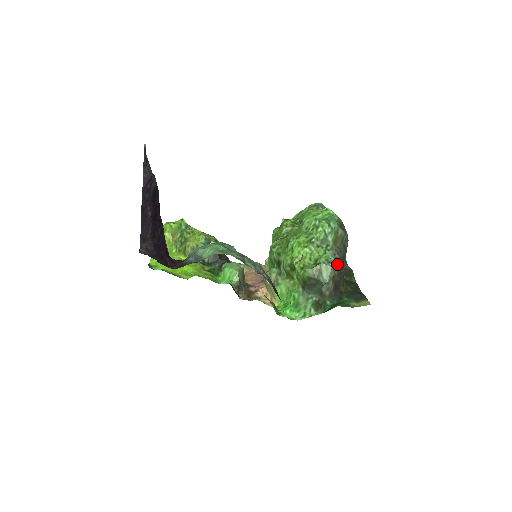
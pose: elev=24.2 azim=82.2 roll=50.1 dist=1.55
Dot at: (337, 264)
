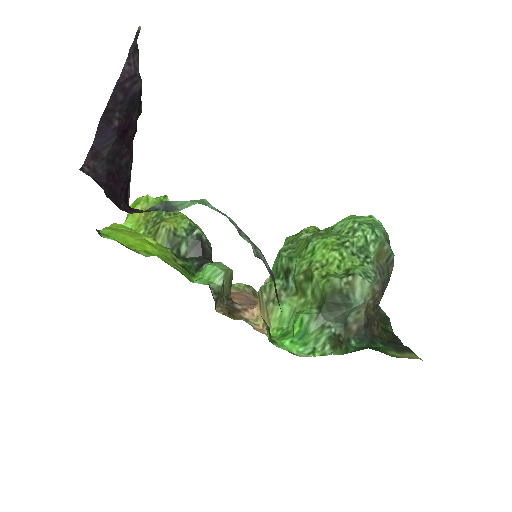
Dot at: (375, 290)
